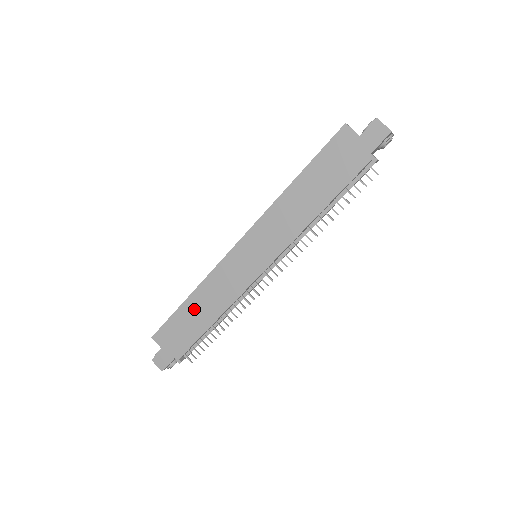
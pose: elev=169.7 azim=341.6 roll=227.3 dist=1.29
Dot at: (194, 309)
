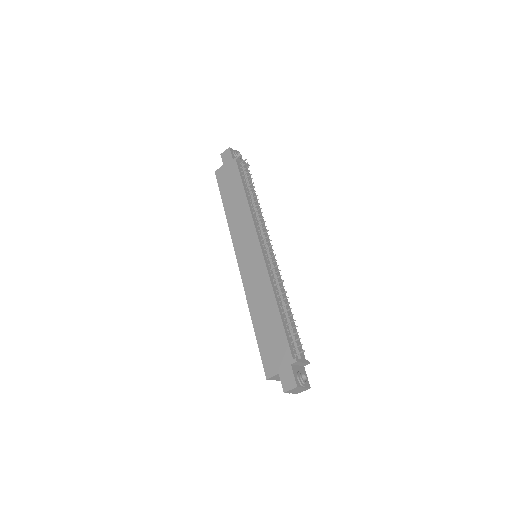
Dot at: (262, 320)
